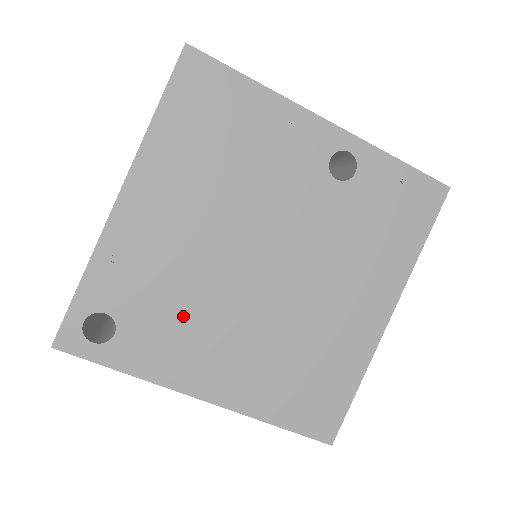
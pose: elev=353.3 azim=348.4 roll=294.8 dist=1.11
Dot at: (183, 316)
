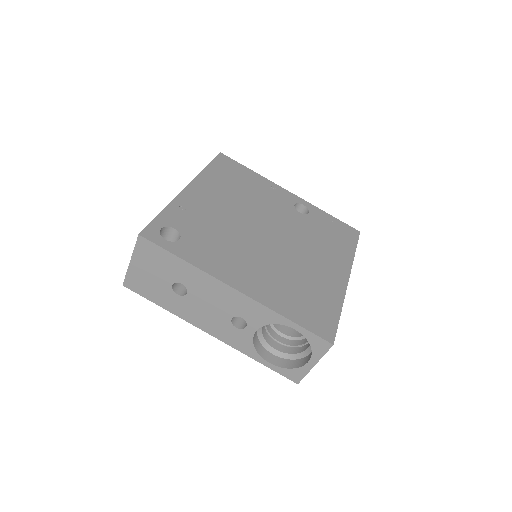
Dot at: (222, 243)
